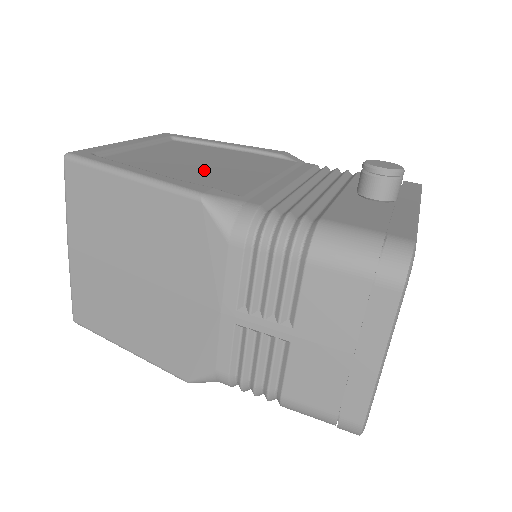
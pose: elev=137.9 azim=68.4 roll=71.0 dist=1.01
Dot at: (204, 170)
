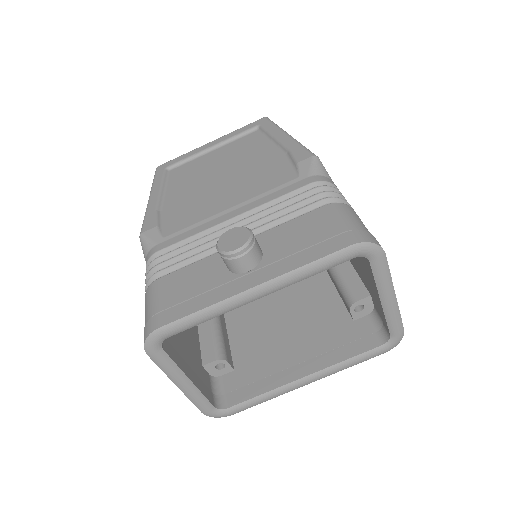
Dot at: (199, 193)
